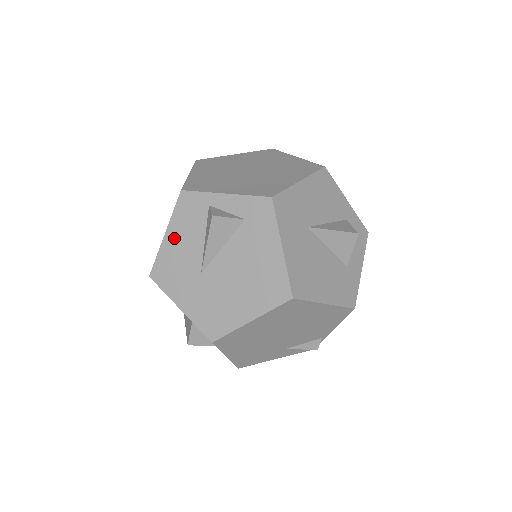
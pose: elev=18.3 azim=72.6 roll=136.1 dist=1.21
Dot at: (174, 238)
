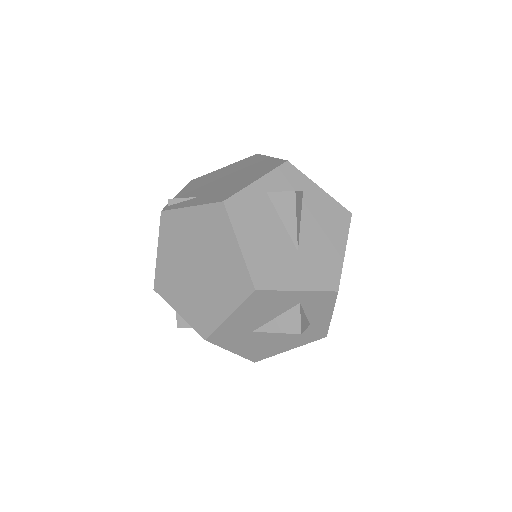
Dot at: occluded
